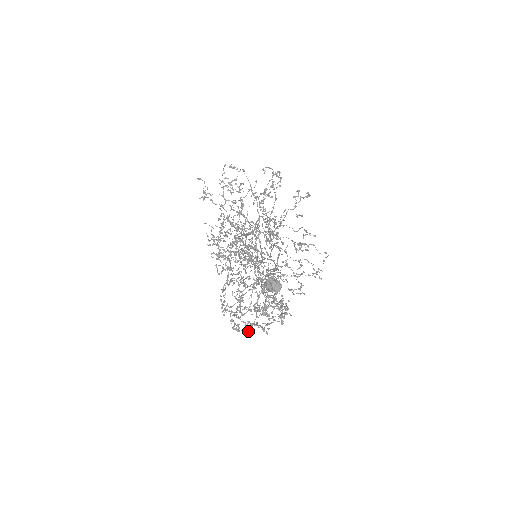
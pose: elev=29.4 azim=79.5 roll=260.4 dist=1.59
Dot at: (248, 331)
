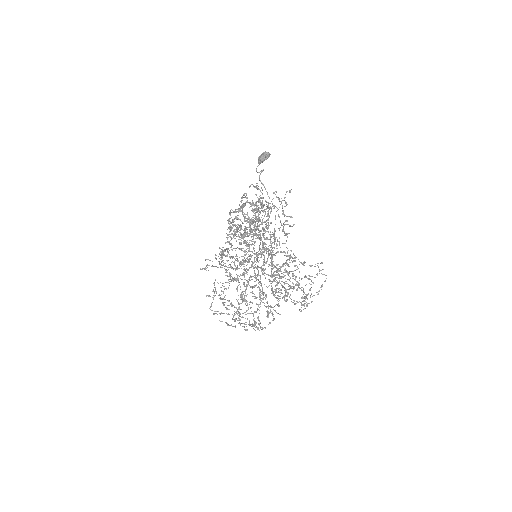
Dot at: (255, 225)
